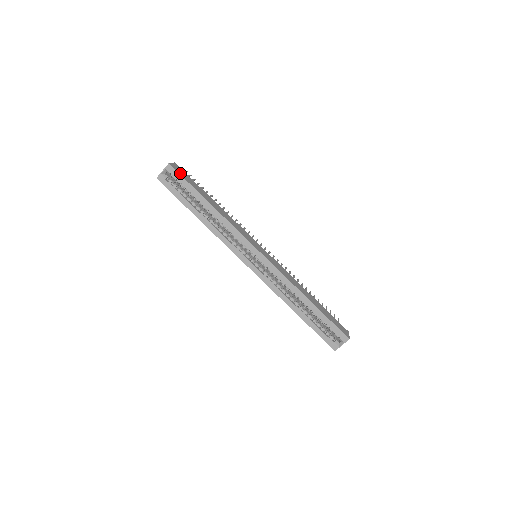
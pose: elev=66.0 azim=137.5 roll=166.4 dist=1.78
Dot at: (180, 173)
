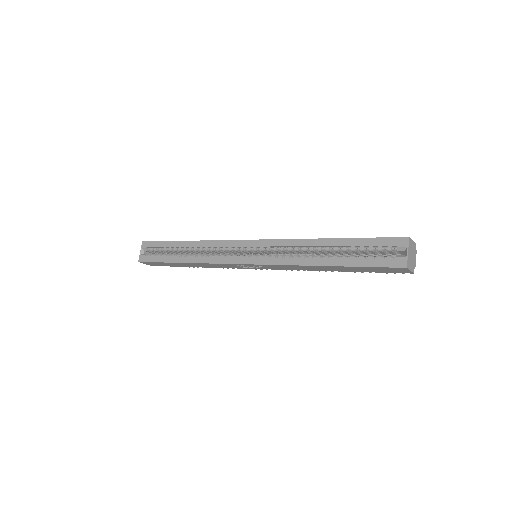
Dot at: (154, 242)
